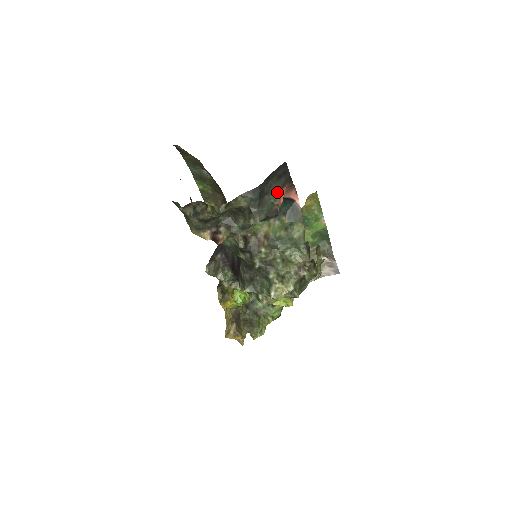
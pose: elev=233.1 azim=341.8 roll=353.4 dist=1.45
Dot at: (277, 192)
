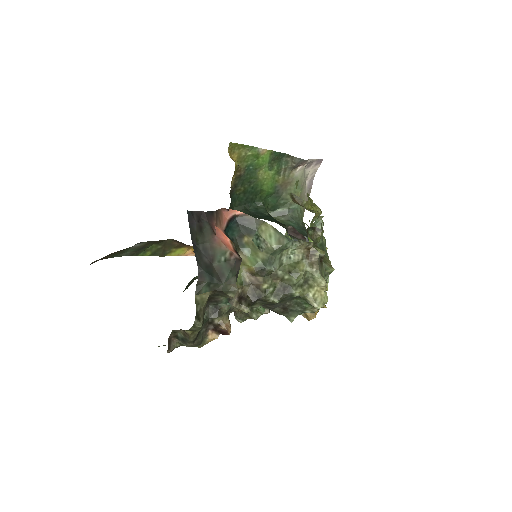
Dot at: (216, 245)
